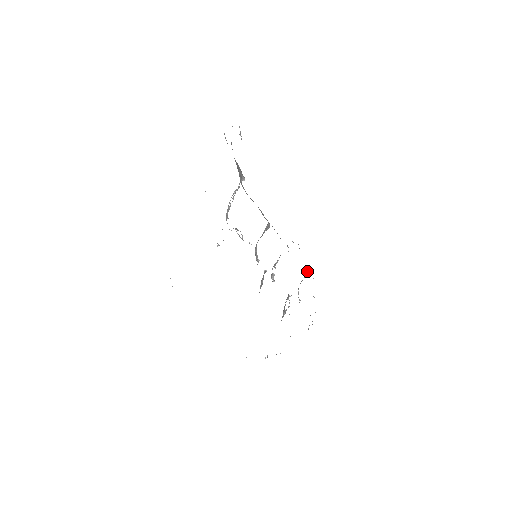
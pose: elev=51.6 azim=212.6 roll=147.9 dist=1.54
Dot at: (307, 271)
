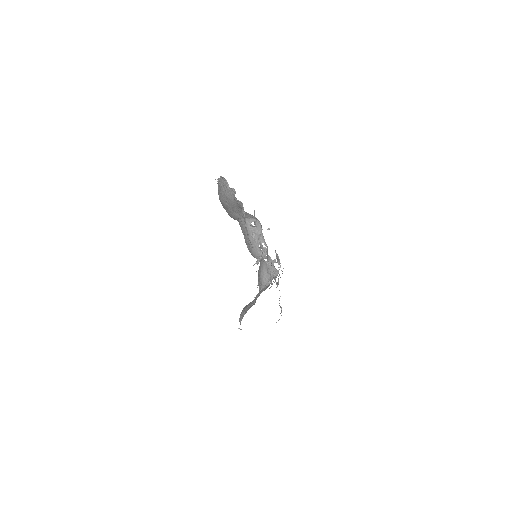
Dot at: occluded
